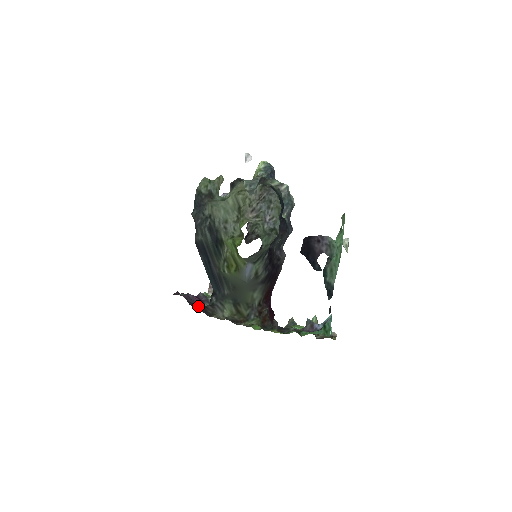
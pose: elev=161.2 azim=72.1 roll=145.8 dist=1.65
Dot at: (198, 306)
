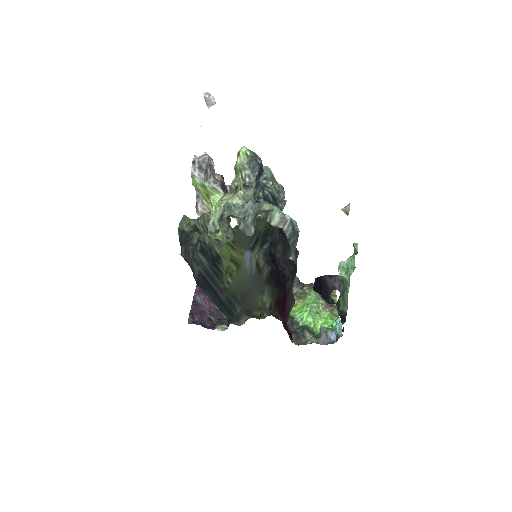
Dot at: (215, 326)
